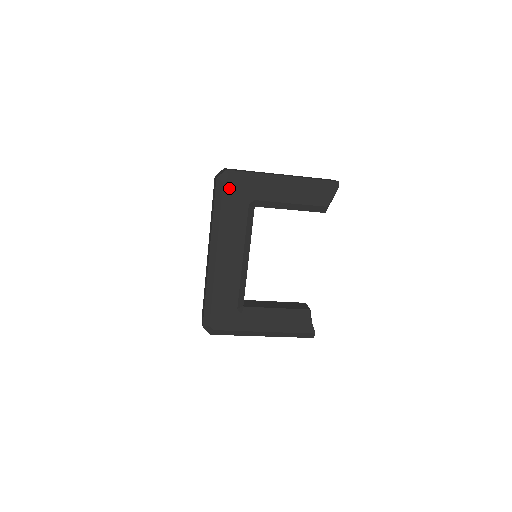
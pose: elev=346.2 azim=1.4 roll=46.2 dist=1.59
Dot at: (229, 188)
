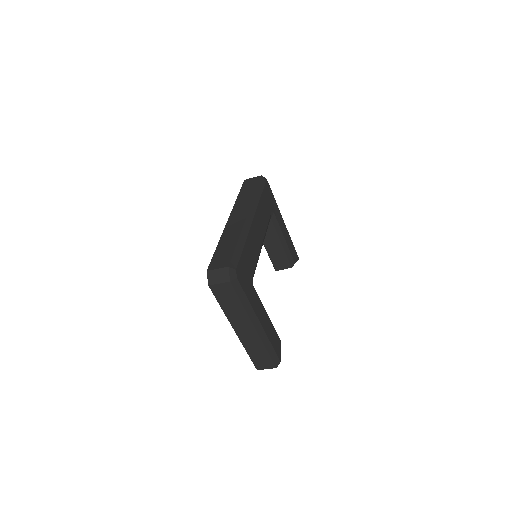
Dot at: (267, 188)
